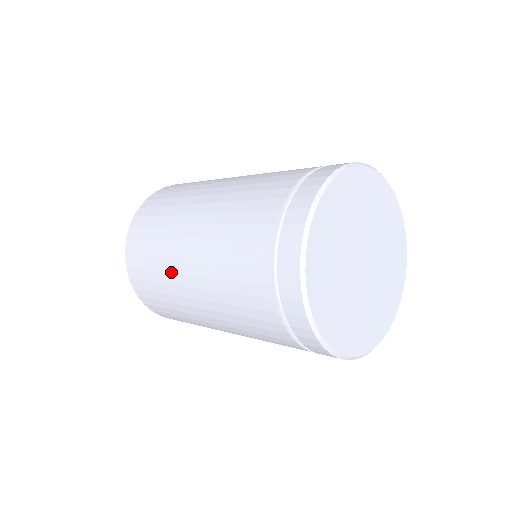
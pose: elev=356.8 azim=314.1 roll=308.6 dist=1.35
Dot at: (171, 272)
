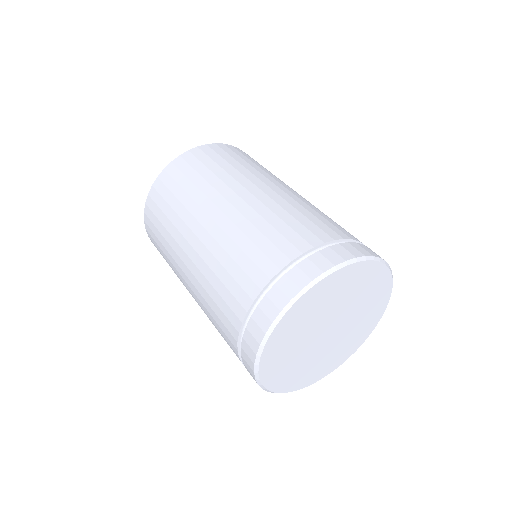
Dot at: (175, 250)
